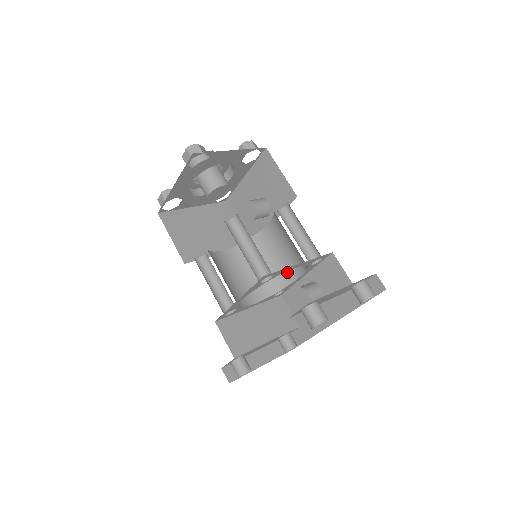
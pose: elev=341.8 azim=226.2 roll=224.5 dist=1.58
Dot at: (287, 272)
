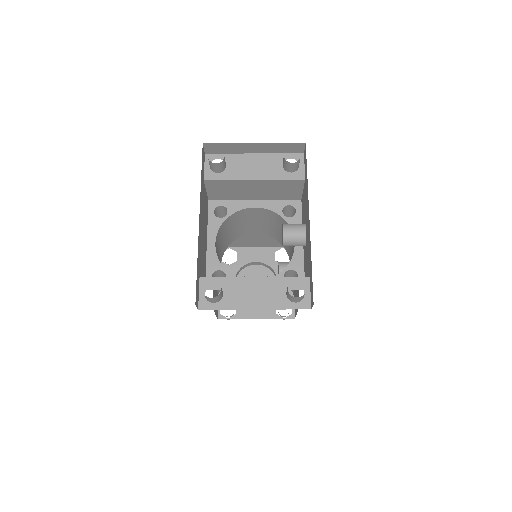
Dot at: occluded
